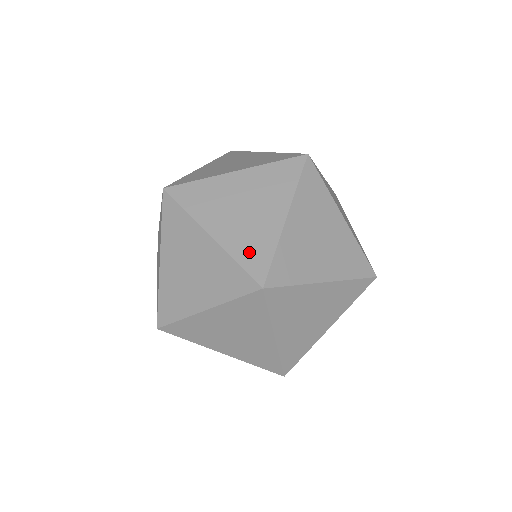
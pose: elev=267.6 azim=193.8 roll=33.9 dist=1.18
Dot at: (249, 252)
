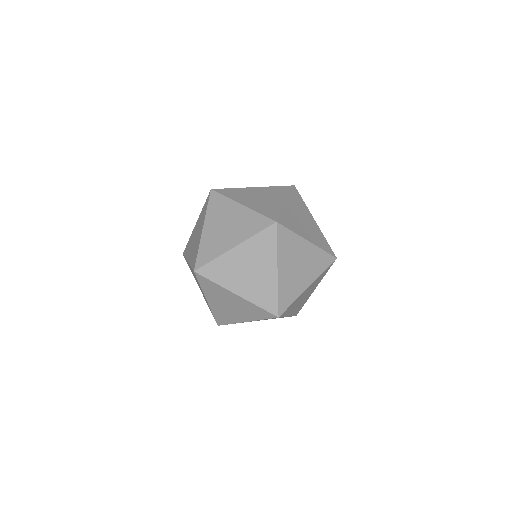
Dot at: (263, 299)
